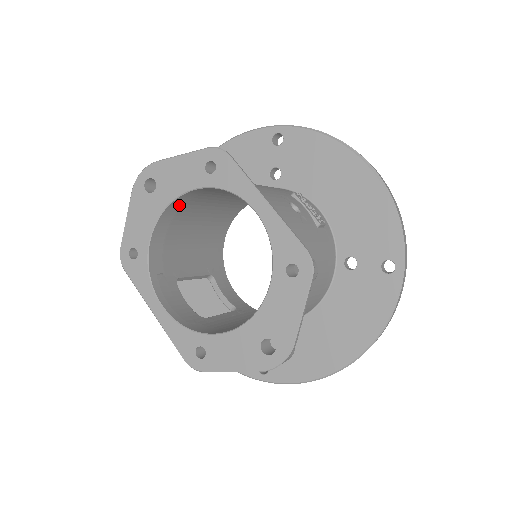
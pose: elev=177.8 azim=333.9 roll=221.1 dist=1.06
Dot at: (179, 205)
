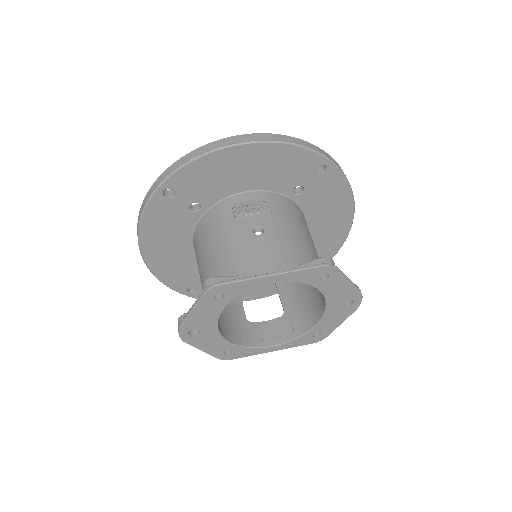
Dot at: occluded
